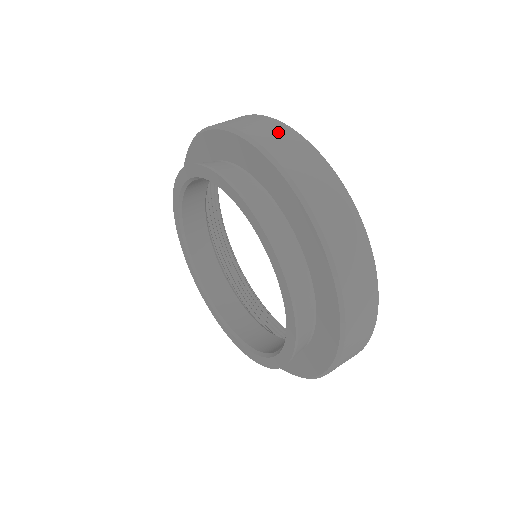
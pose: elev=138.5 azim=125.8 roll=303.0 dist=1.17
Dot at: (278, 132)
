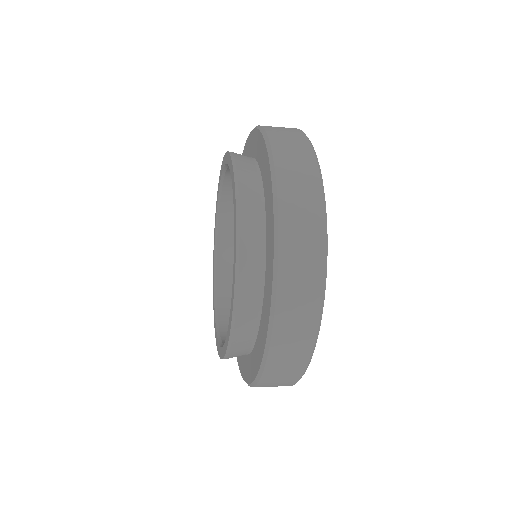
Dot at: occluded
